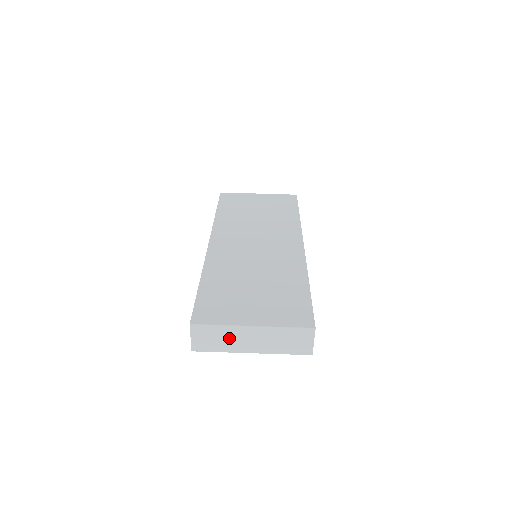
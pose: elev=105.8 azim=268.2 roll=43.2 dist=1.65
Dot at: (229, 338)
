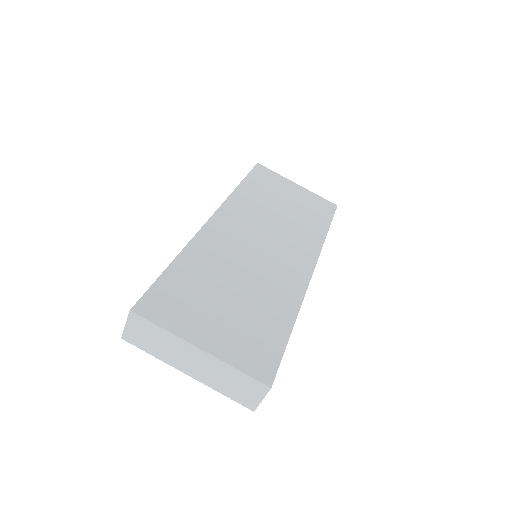
Dot at: (168, 347)
